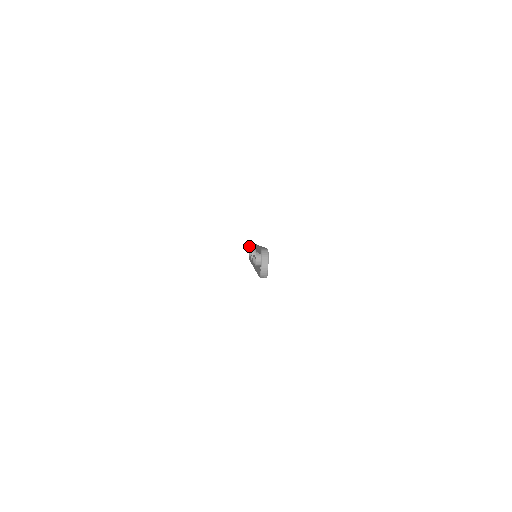
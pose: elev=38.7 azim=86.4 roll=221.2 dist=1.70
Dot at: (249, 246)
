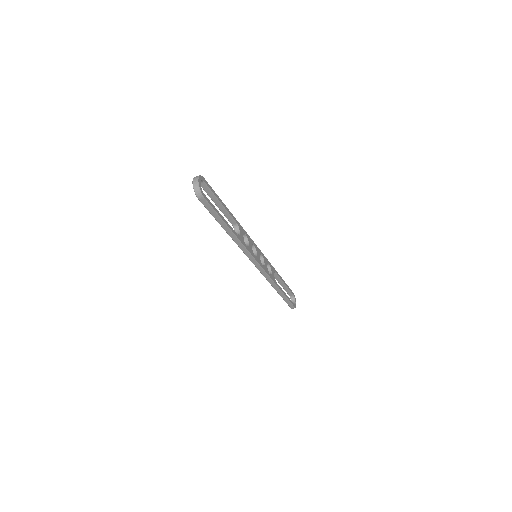
Dot at: (290, 298)
